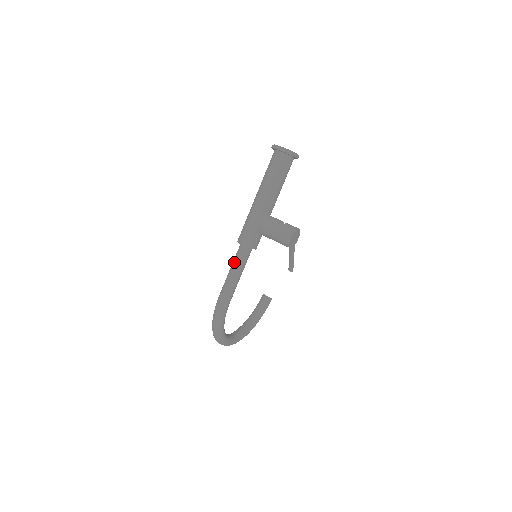
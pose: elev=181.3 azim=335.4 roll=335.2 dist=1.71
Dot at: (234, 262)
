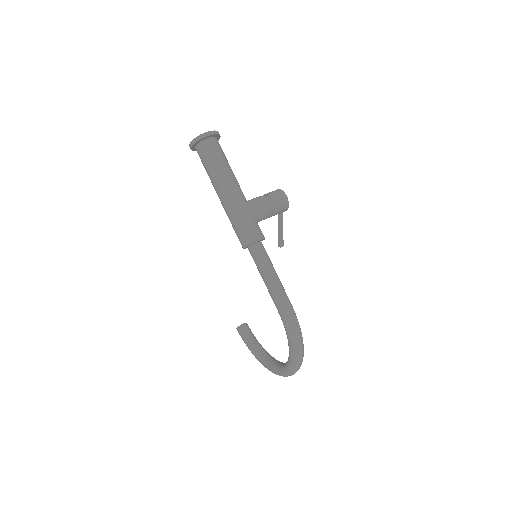
Dot at: (264, 265)
